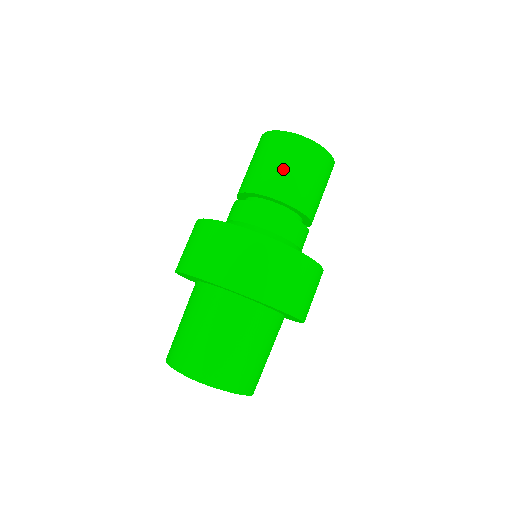
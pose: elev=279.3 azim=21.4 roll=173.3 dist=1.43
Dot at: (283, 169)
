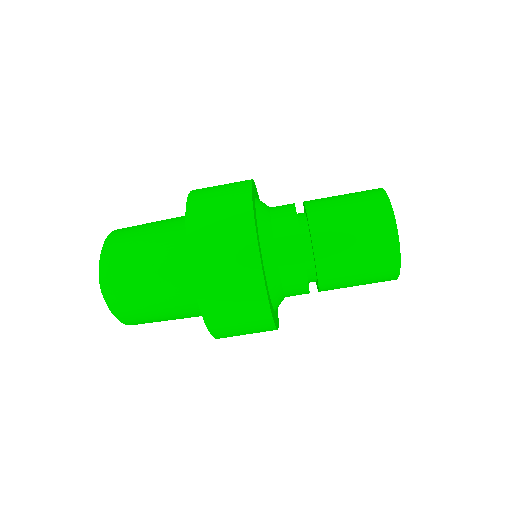
Dot at: (351, 244)
